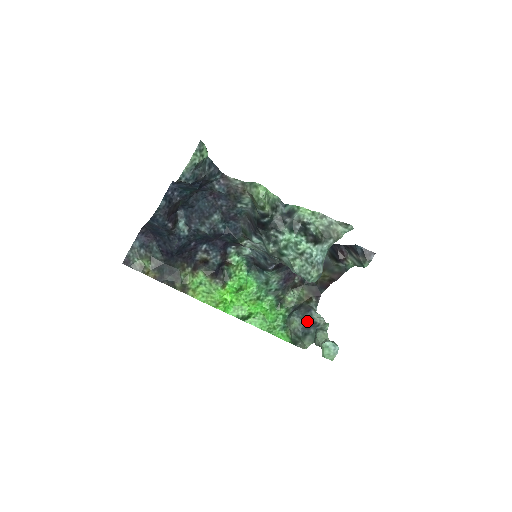
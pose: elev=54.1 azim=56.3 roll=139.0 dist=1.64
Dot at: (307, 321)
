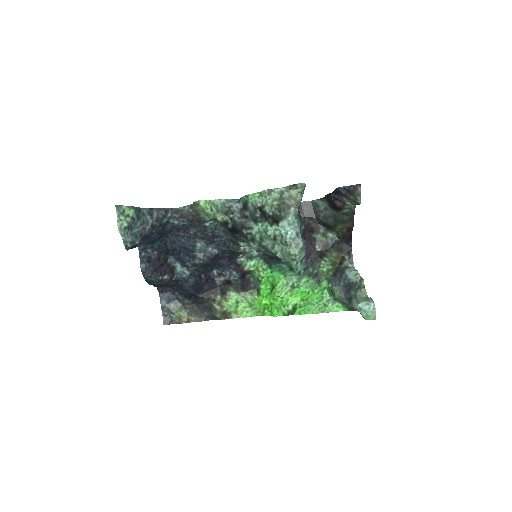
Dot at: (345, 285)
